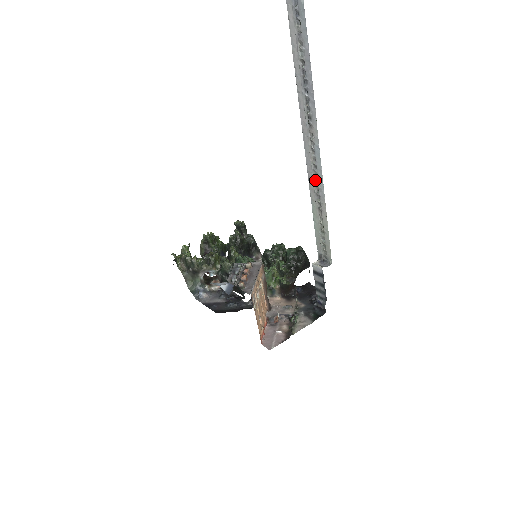
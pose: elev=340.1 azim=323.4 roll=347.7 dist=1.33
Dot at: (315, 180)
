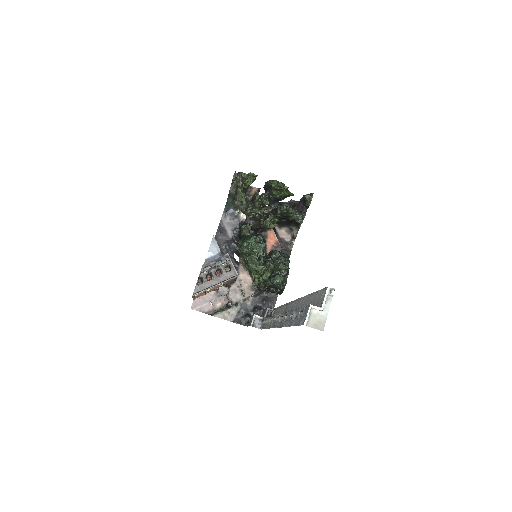
Dot at: (274, 318)
